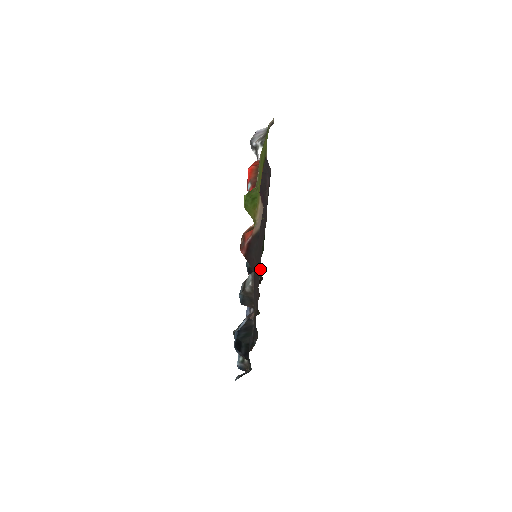
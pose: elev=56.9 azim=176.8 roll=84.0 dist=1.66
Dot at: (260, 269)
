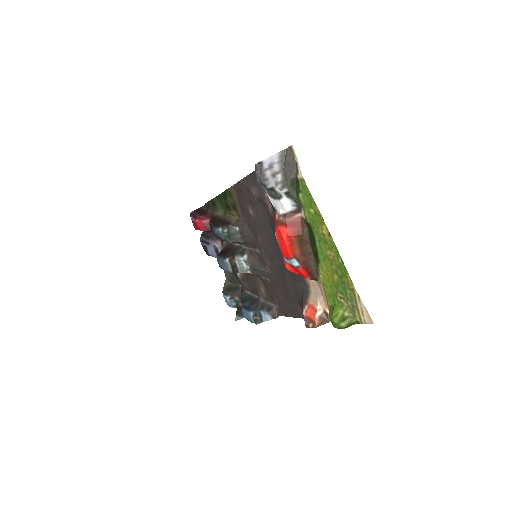
Dot at: (213, 213)
